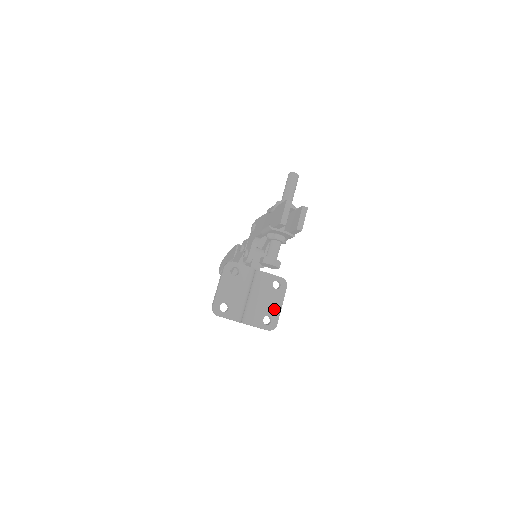
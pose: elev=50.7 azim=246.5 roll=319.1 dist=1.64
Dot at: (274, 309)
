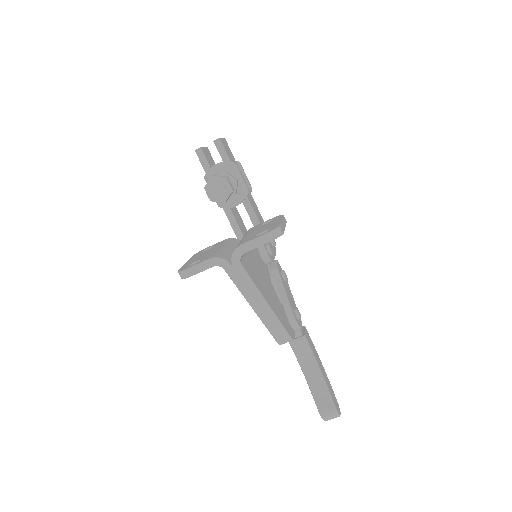
Dot at: (270, 226)
